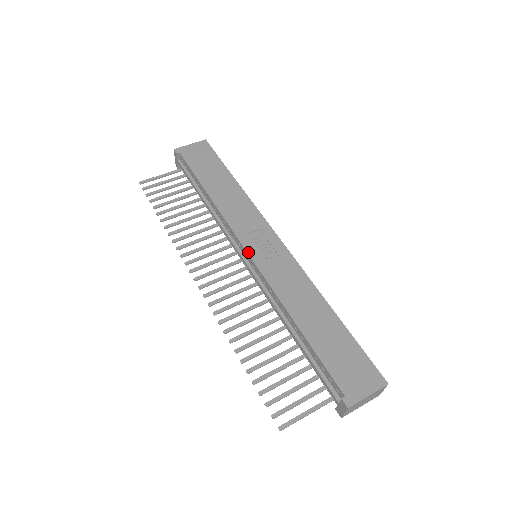
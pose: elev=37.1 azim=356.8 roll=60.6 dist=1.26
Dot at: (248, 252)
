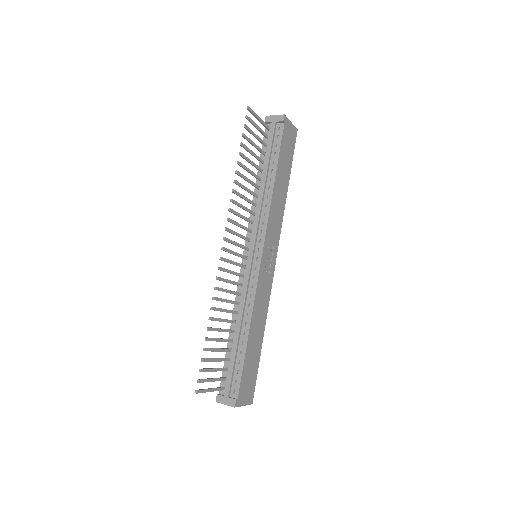
Dot at: (262, 256)
